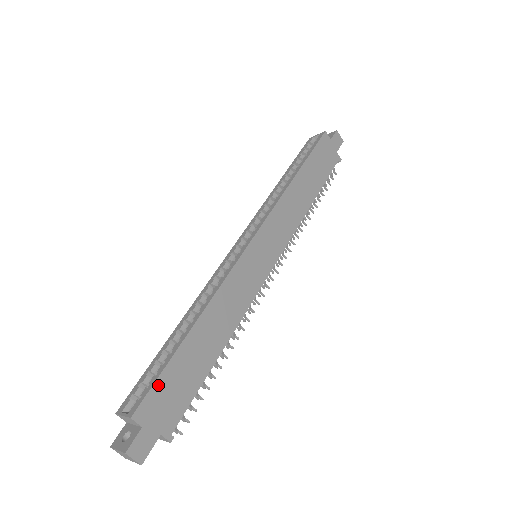
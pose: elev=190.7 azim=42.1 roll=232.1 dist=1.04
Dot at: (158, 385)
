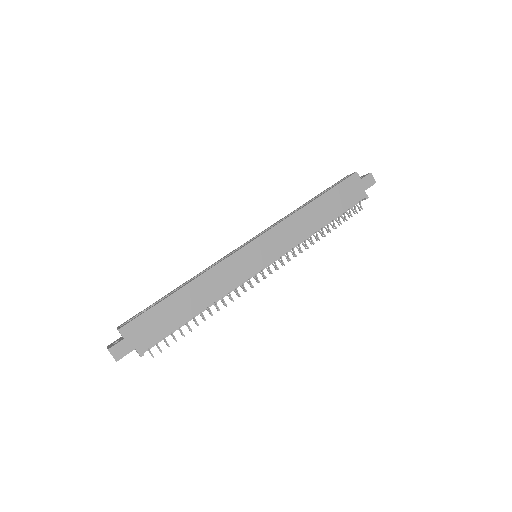
Dot at: (143, 317)
